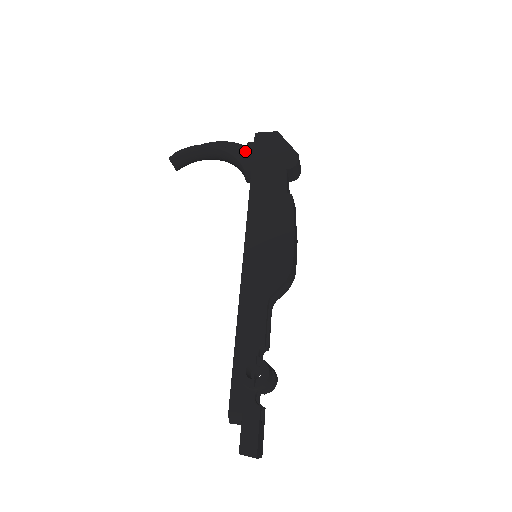
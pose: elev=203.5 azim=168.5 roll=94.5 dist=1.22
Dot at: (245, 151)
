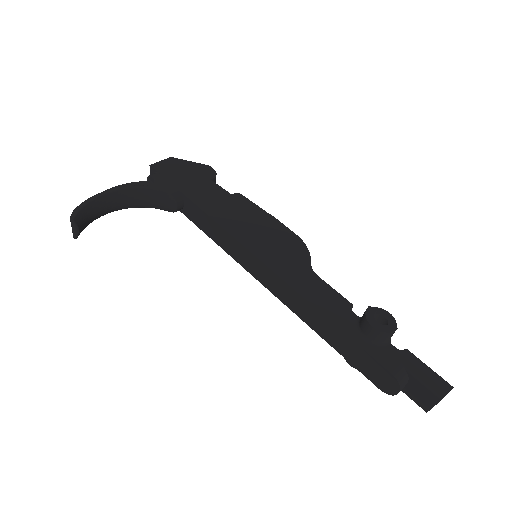
Dot at: (156, 181)
